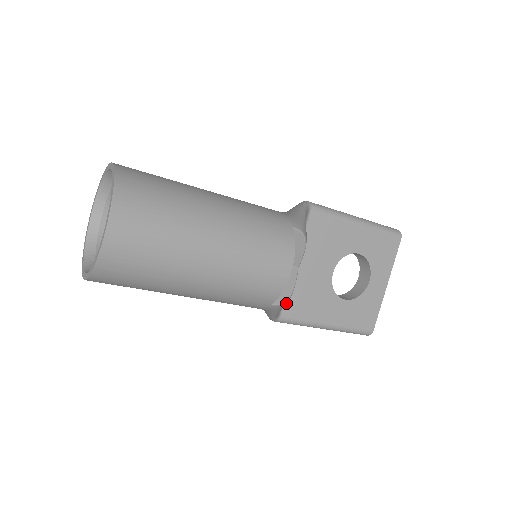
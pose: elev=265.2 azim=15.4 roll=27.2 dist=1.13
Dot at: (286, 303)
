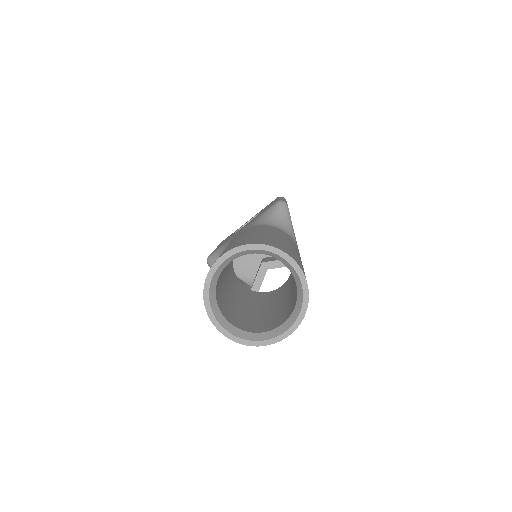
Dot at: occluded
